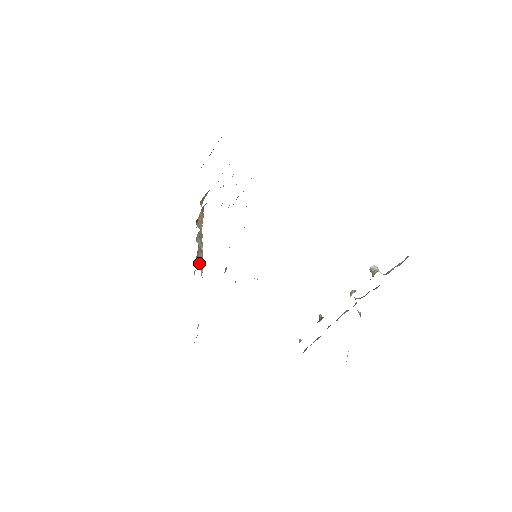
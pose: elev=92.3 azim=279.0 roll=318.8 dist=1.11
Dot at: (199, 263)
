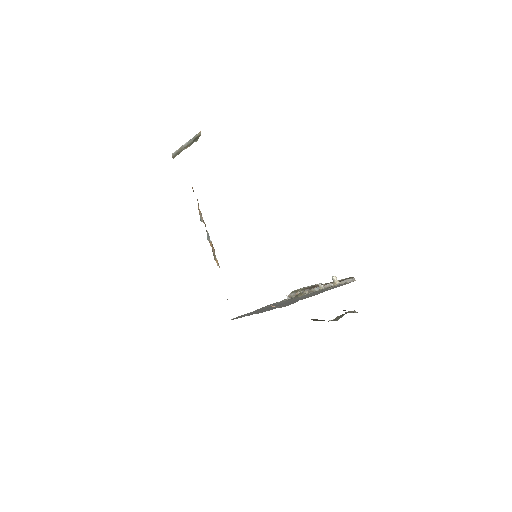
Dot at: (215, 259)
